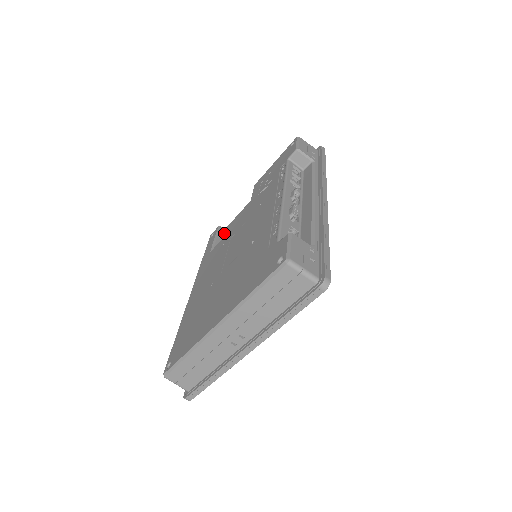
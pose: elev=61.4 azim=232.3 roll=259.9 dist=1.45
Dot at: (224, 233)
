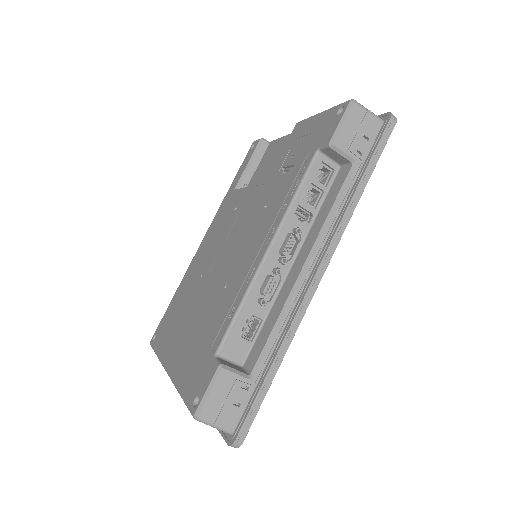
Dot at: (264, 152)
